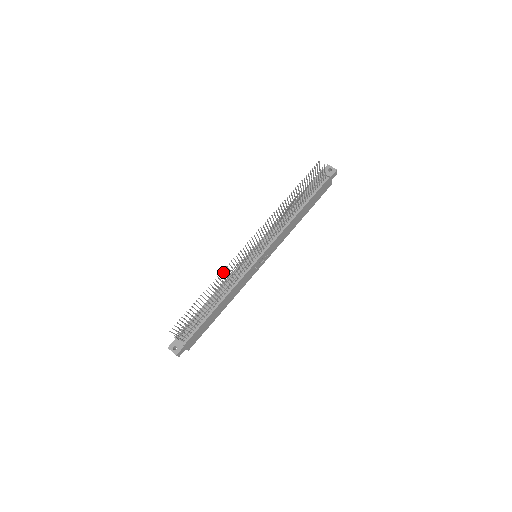
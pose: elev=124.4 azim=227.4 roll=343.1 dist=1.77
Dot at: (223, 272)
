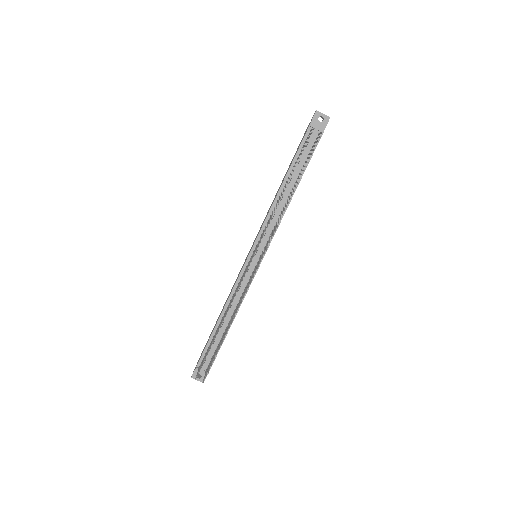
Dot at: occluded
